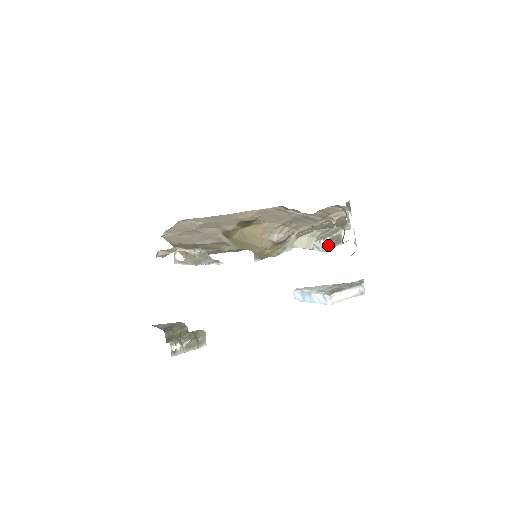
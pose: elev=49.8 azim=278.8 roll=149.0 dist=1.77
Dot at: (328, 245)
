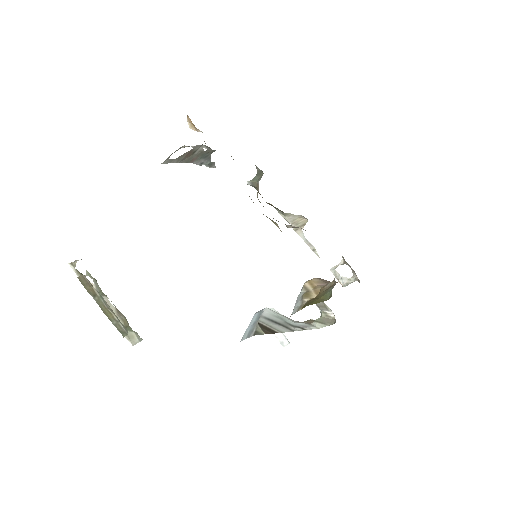
Dot at: occluded
